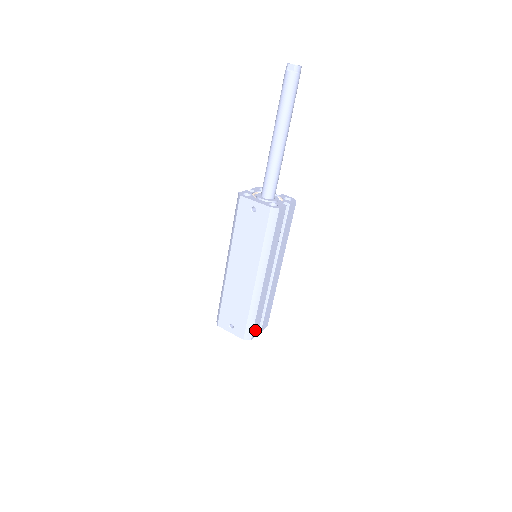
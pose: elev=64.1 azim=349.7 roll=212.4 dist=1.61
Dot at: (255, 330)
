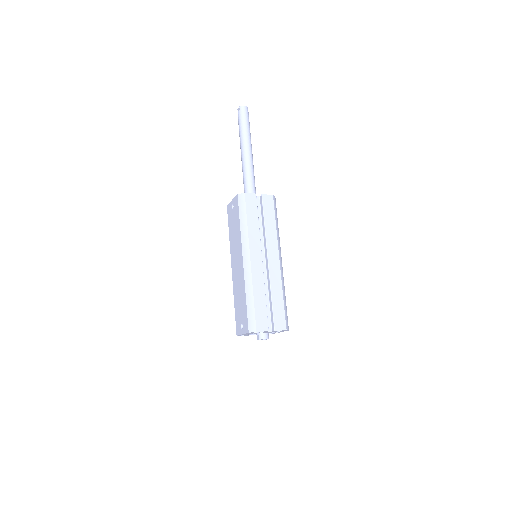
Dot at: (261, 322)
